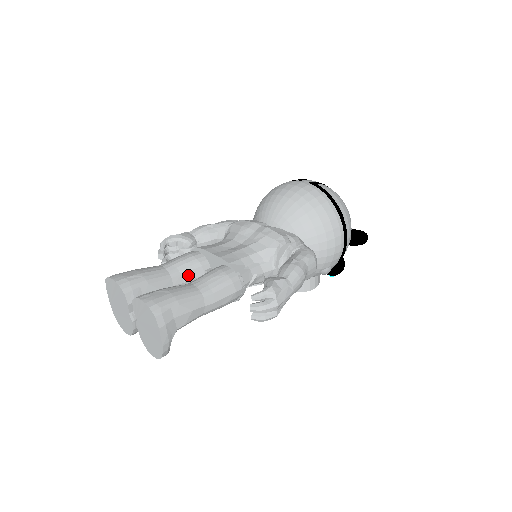
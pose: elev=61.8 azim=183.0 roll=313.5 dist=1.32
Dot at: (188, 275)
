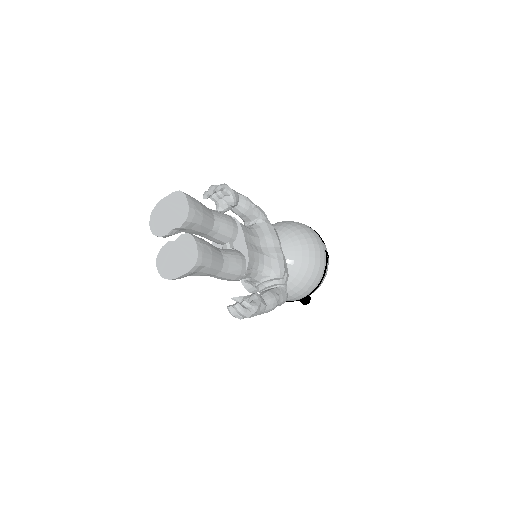
Dot at: (220, 236)
